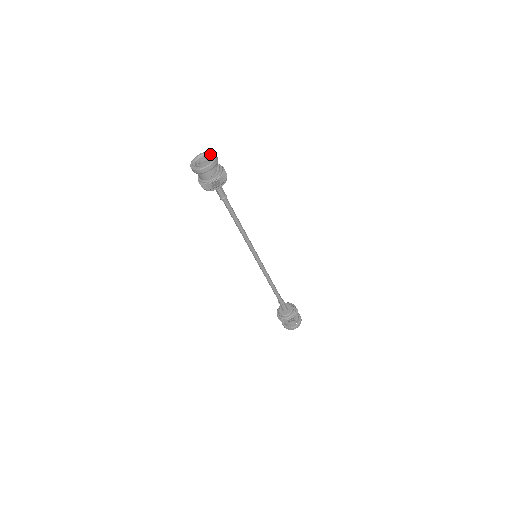
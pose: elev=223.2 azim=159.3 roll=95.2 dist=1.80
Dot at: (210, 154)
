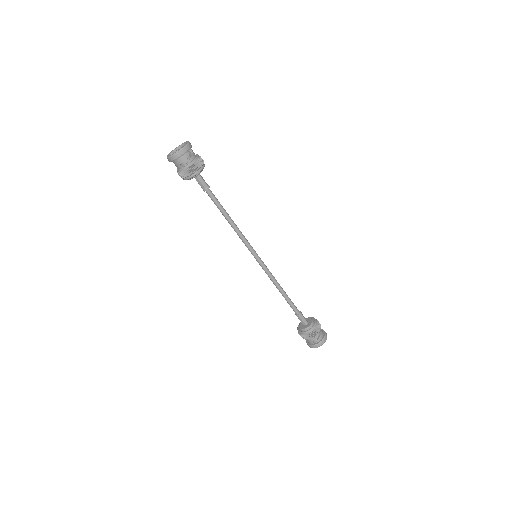
Dot at: occluded
